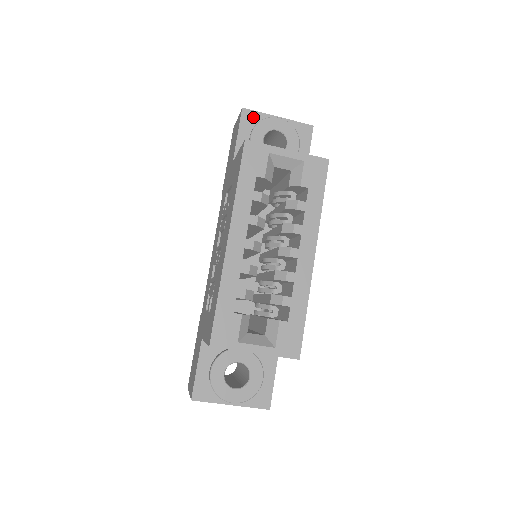
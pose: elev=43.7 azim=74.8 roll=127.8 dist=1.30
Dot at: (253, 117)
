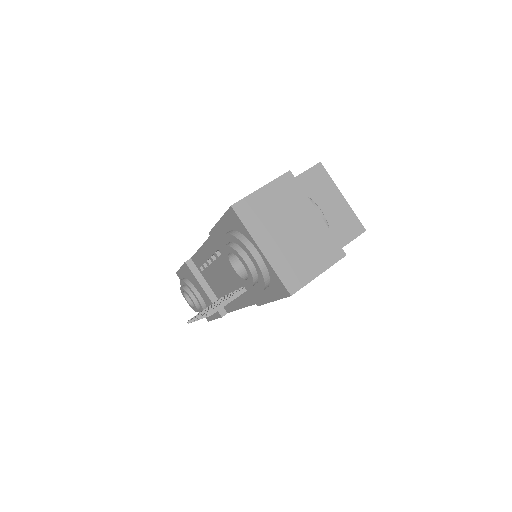
Dot at: occluded
